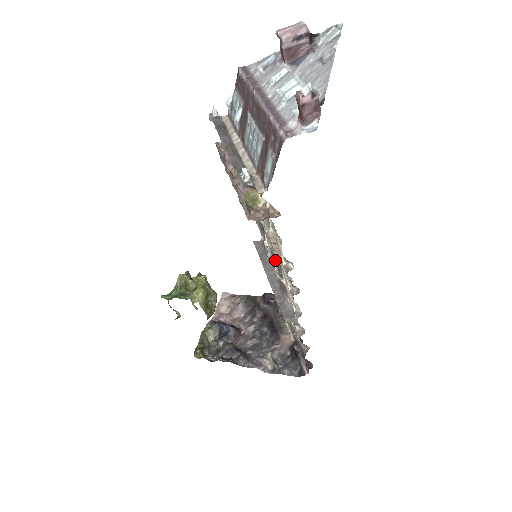
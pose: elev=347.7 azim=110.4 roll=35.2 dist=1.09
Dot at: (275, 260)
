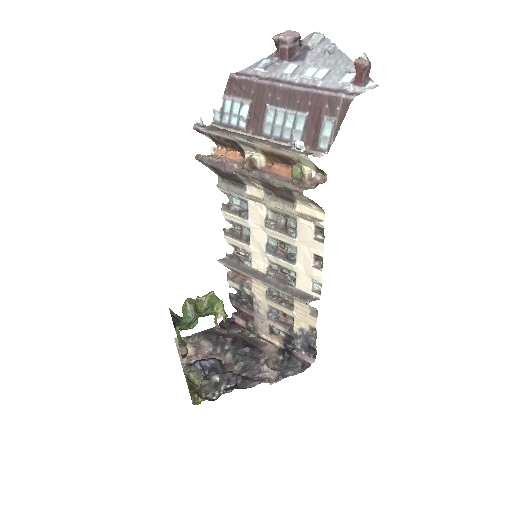
Dot at: (275, 254)
